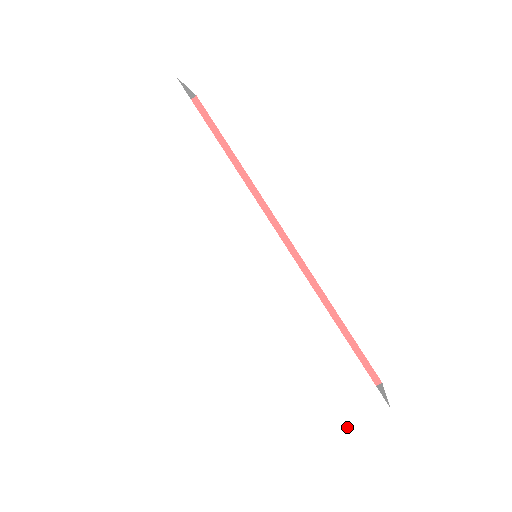
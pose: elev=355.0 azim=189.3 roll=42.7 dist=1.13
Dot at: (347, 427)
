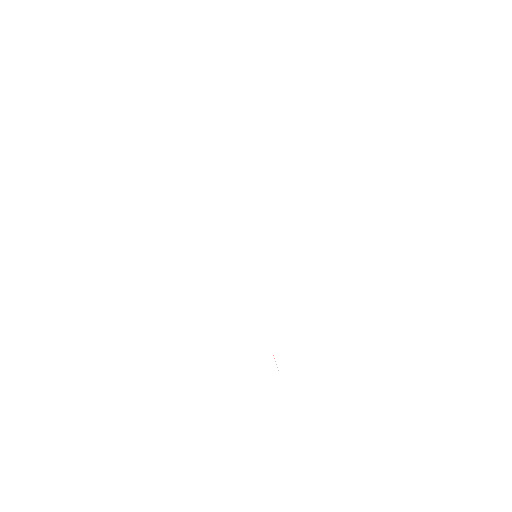
Dot at: (289, 376)
